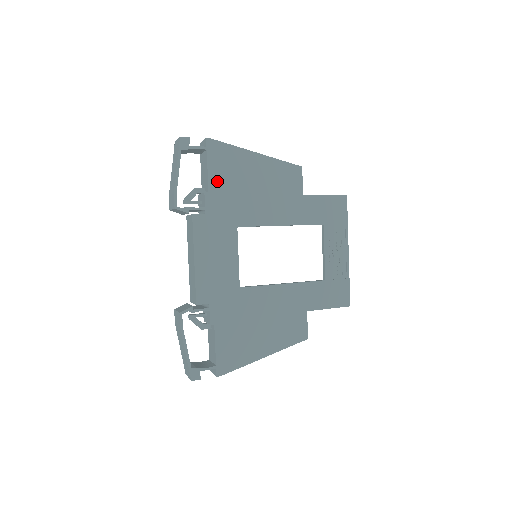
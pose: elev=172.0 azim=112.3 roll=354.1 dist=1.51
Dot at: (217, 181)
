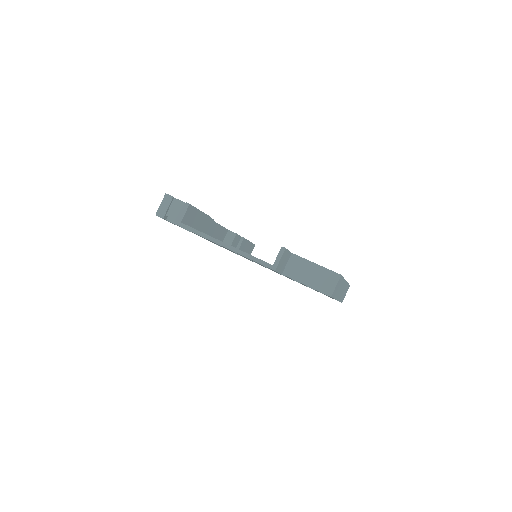
Dot at: (200, 236)
